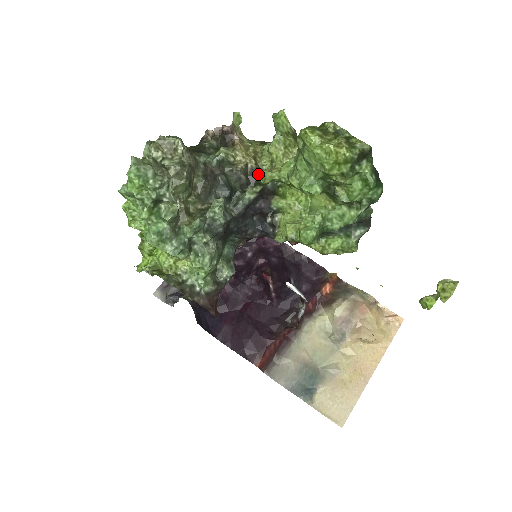
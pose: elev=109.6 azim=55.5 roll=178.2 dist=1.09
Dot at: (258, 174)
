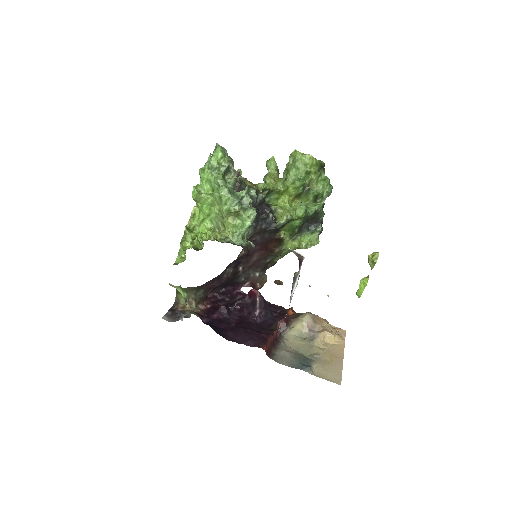
Dot at: (264, 186)
